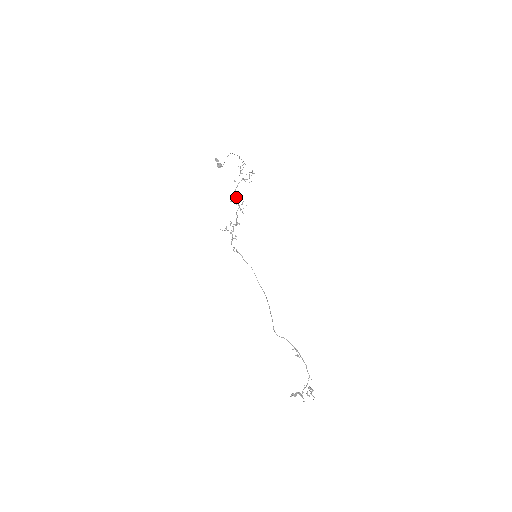
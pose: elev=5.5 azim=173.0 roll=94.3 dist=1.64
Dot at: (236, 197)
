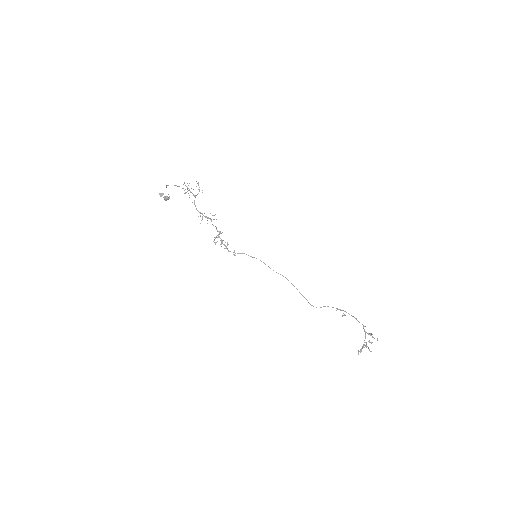
Dot at: occluded
